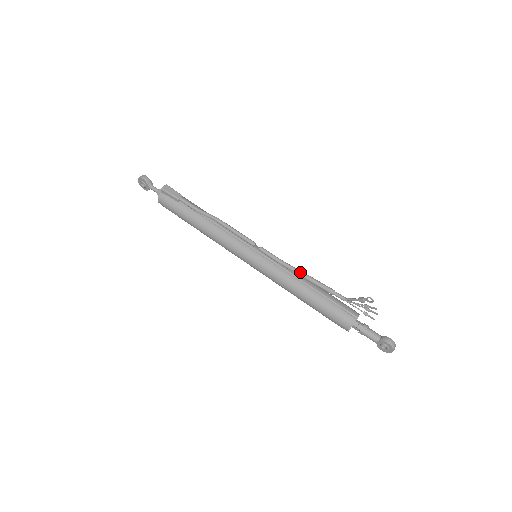
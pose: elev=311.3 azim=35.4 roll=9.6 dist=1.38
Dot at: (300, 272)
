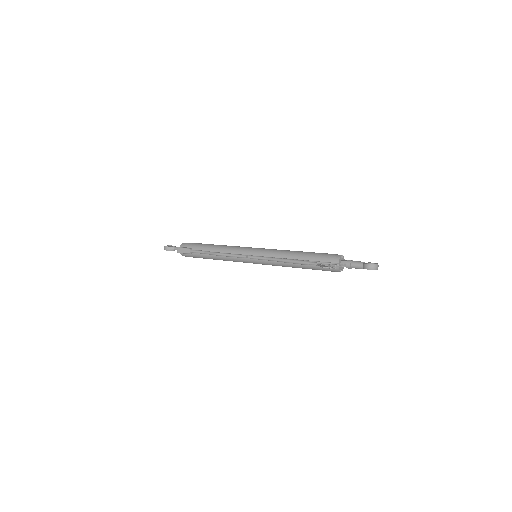
Dot at: (282, 261)
